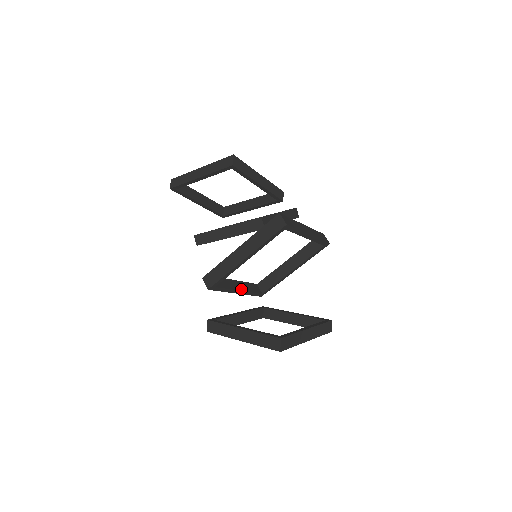
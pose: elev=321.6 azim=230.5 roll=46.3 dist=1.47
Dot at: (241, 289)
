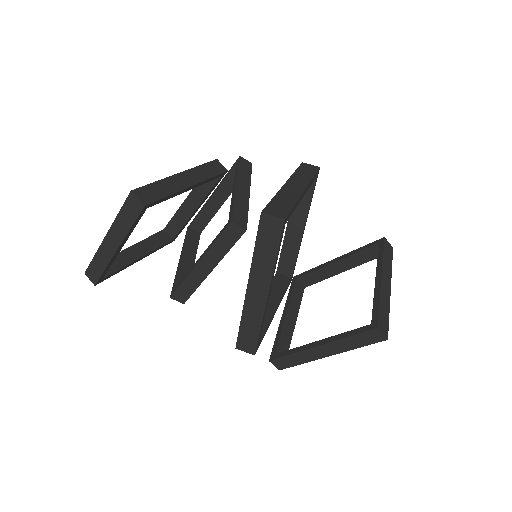
Dot at: (275, 304)
